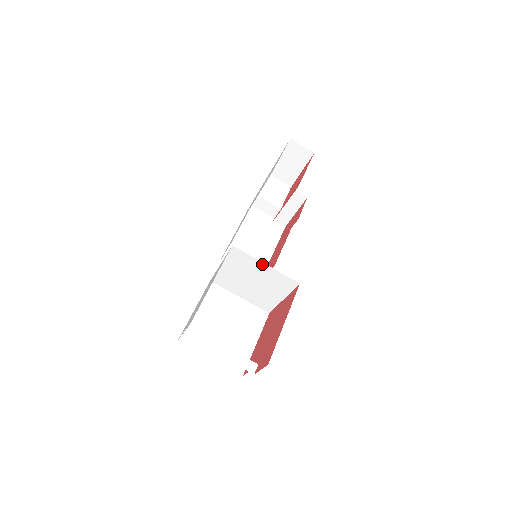
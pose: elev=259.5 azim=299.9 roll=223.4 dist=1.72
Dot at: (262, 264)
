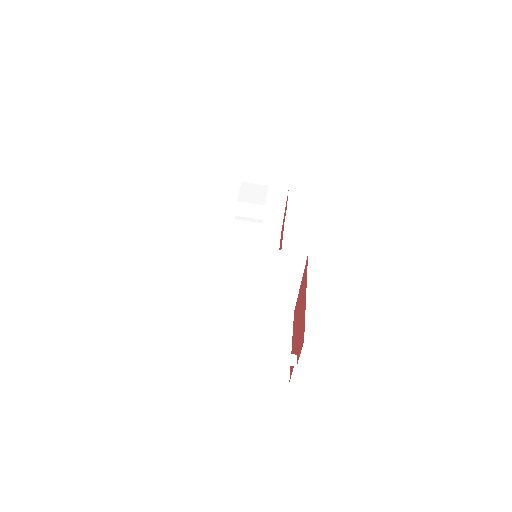
Dot at: (260, 250)
